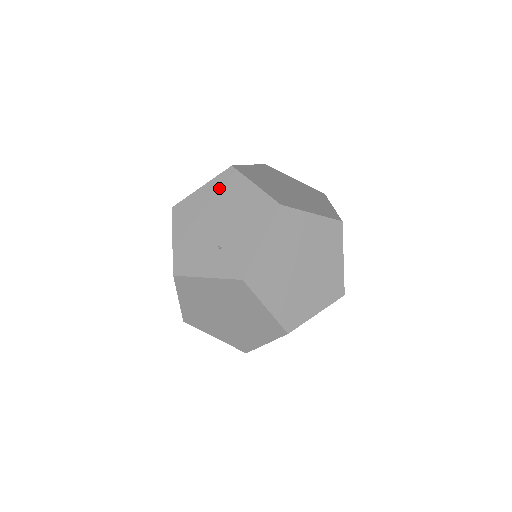
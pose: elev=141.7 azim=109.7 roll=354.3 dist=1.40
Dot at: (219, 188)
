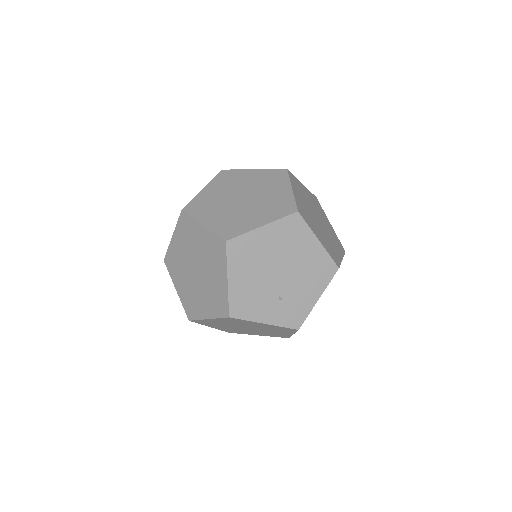
Dot at: (283, 234)
